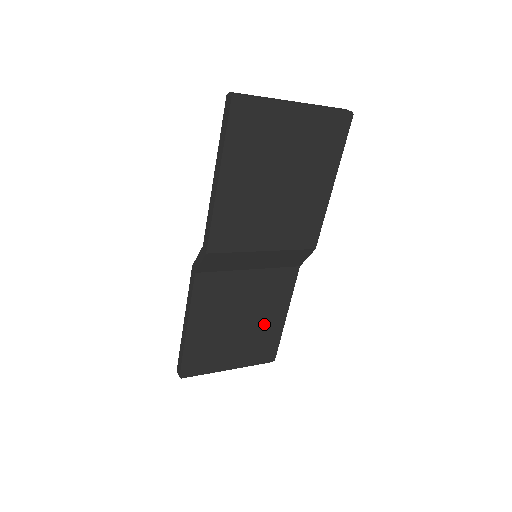
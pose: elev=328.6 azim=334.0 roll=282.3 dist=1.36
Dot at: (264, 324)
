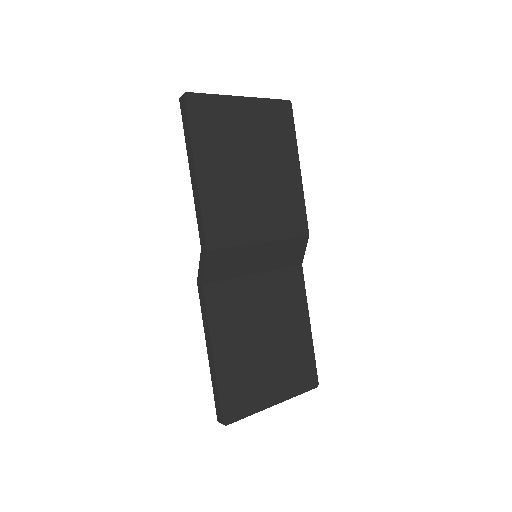
Dot at: (291, 339)
